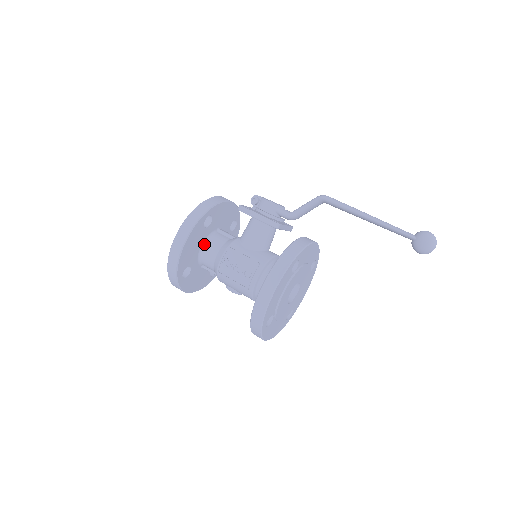
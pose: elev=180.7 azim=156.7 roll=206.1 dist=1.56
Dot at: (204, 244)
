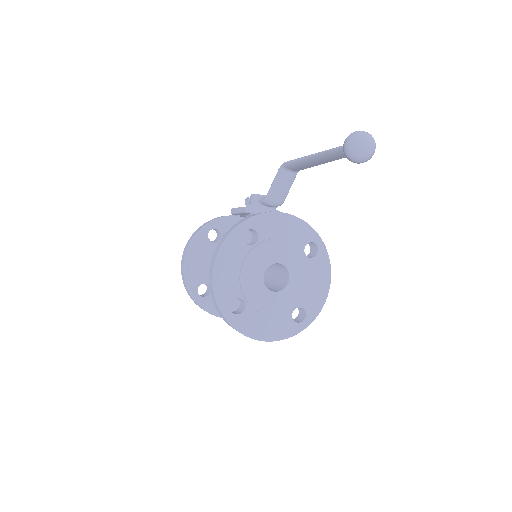
Dot at: occluded
